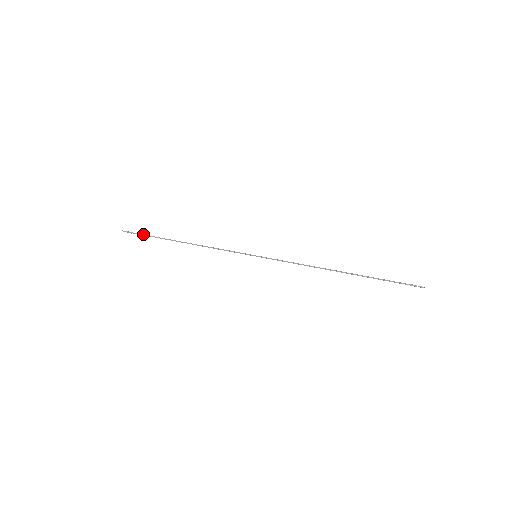
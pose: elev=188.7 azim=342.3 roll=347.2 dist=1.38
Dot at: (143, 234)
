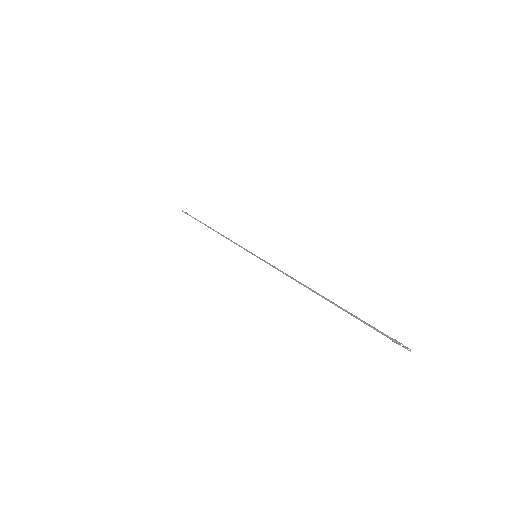
Dot at: occluded
